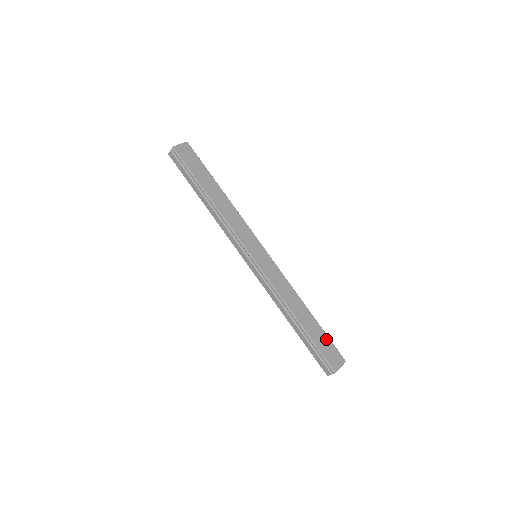
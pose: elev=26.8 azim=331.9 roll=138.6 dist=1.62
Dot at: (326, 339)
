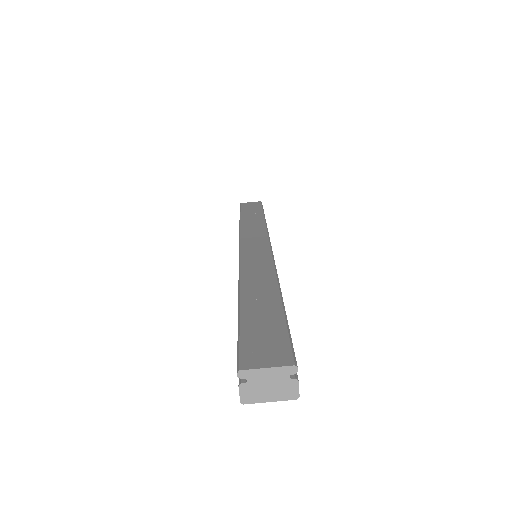
Dot at: (277, 325)
